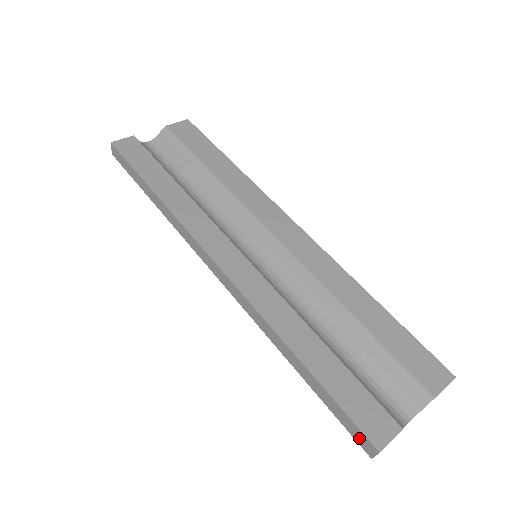
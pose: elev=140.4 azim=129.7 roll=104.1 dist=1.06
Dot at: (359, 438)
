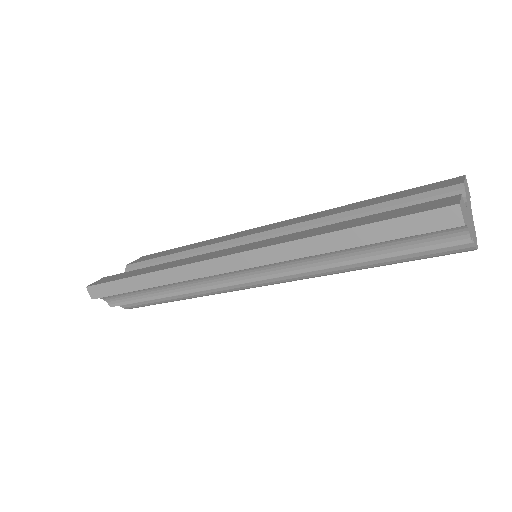
Dot at: (438, 221)
